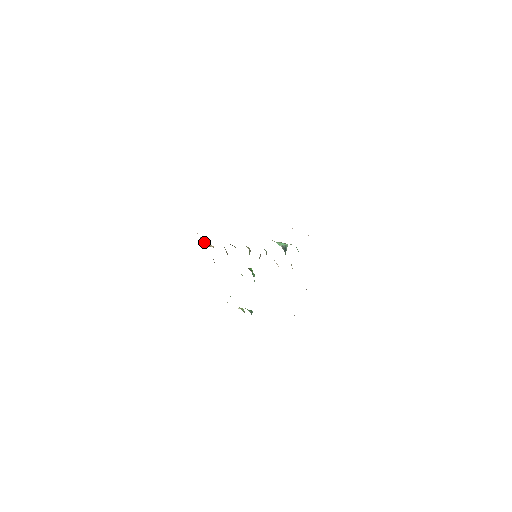
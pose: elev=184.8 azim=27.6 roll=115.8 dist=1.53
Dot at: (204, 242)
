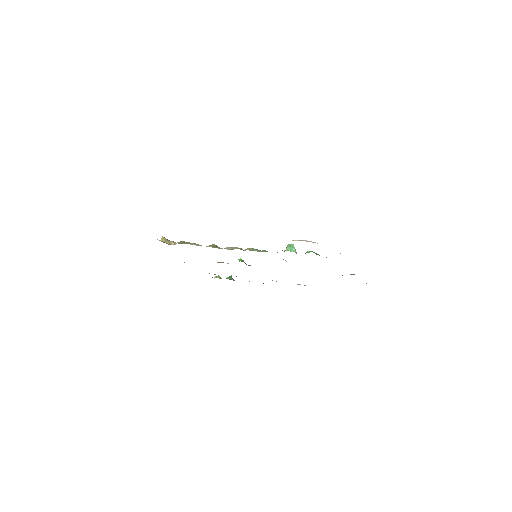
Dot at: occluded
